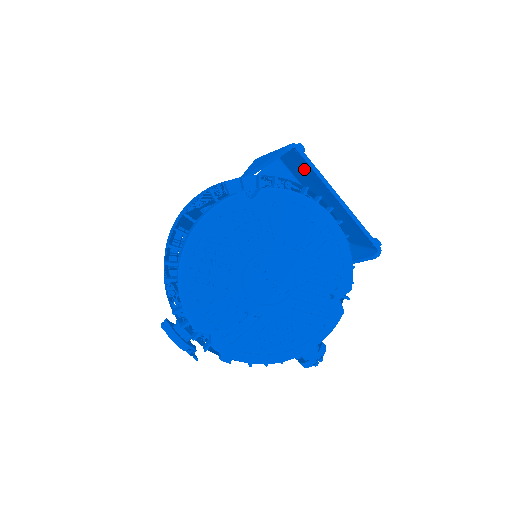
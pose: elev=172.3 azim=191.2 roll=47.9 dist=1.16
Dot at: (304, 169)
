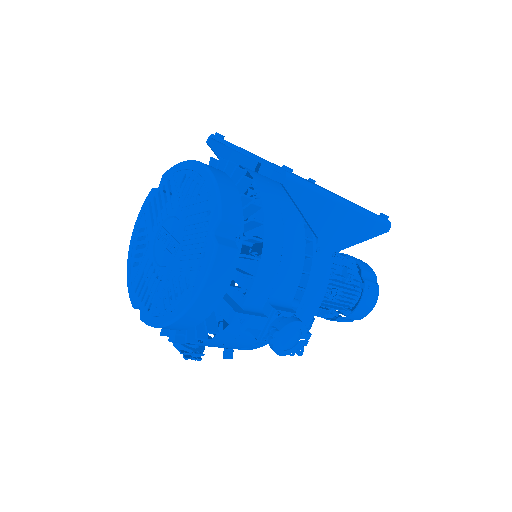
Dot at: occluded
